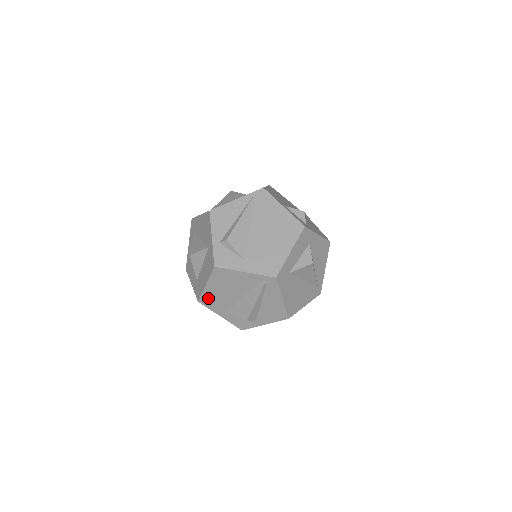
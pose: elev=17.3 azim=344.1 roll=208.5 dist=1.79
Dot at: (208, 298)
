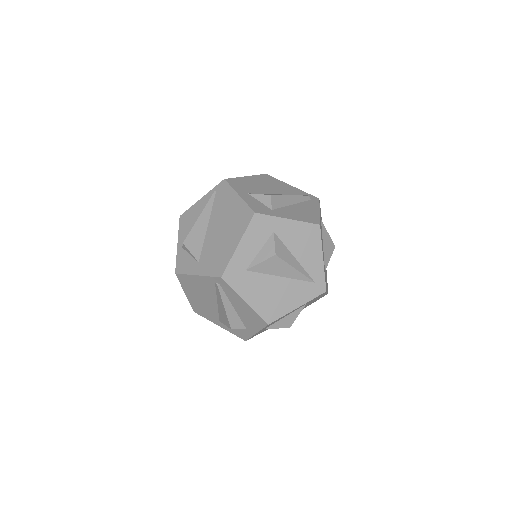
Dot at: (197, 307)
